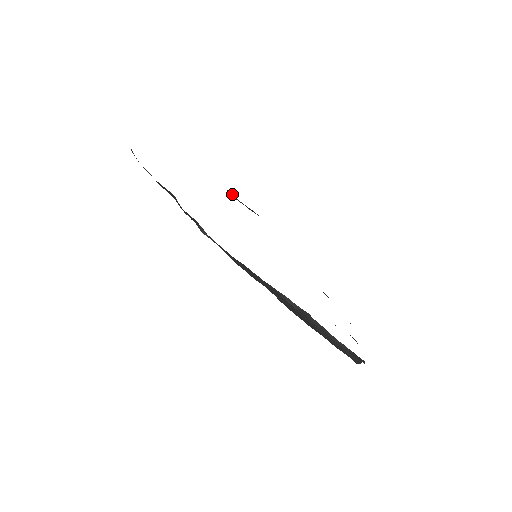
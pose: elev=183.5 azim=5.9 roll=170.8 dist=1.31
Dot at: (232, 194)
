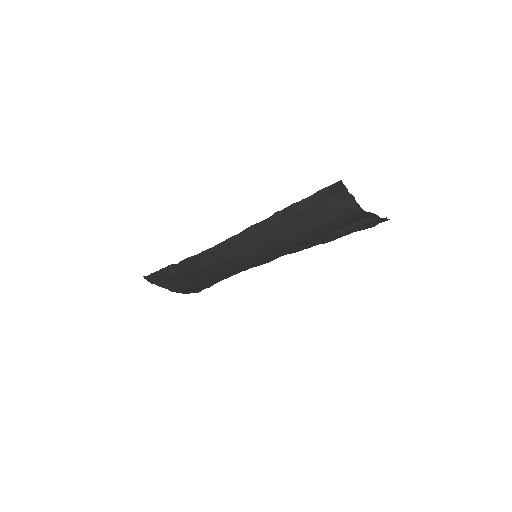
Dot at: occluded
